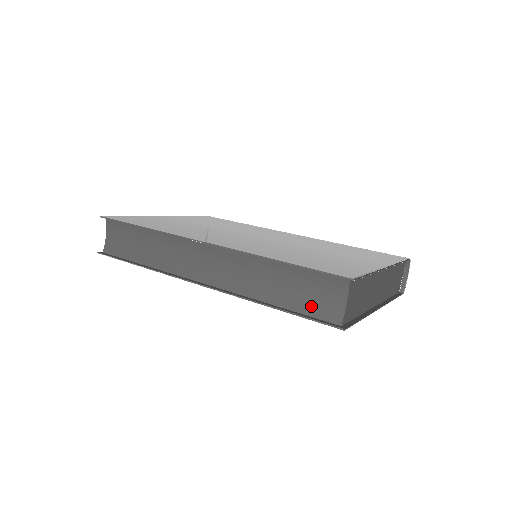
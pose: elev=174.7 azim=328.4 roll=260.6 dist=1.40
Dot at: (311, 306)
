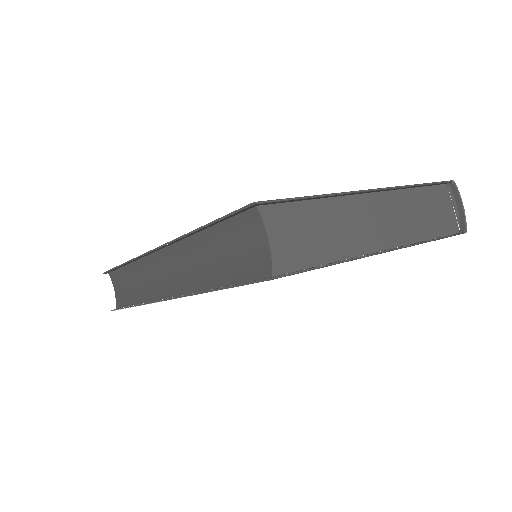
Dot at: (243, 268)
